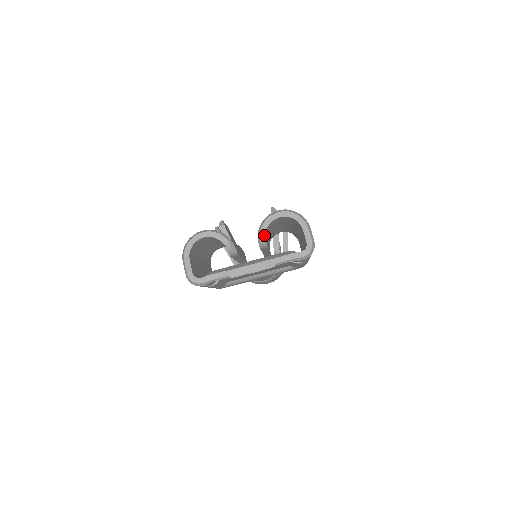
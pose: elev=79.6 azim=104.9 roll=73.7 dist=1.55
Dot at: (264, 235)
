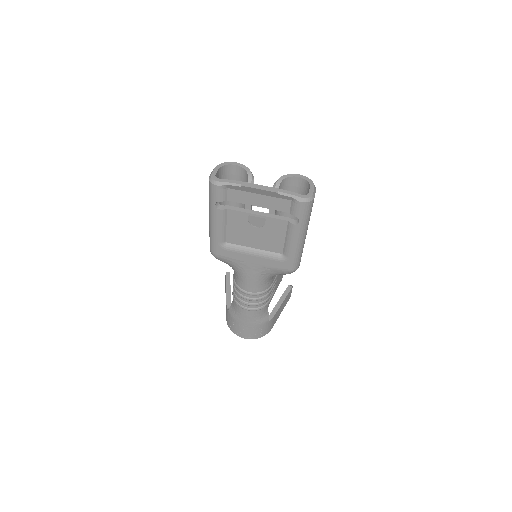
Dot at: (280, 183)
